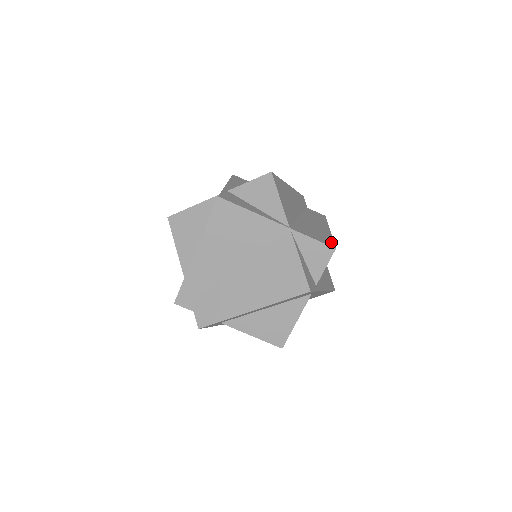
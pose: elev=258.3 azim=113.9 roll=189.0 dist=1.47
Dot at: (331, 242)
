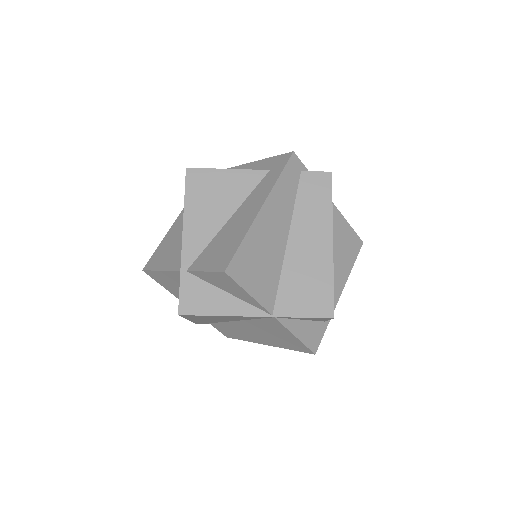
Dot at: (329, 300)
